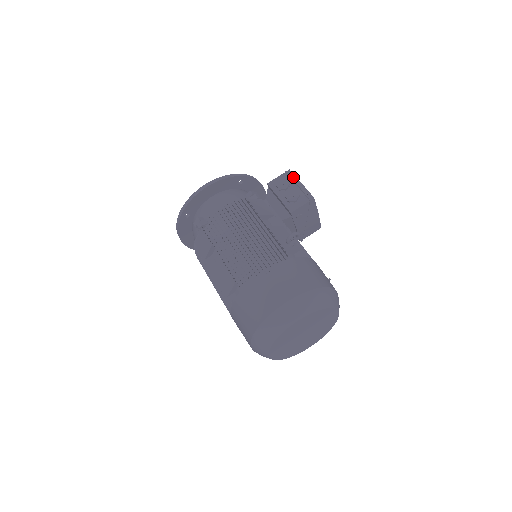
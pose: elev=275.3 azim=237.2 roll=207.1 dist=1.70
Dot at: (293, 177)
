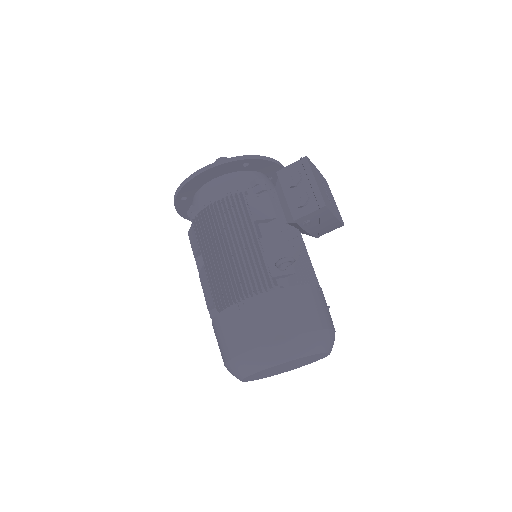
Dot at: (308, 169)
